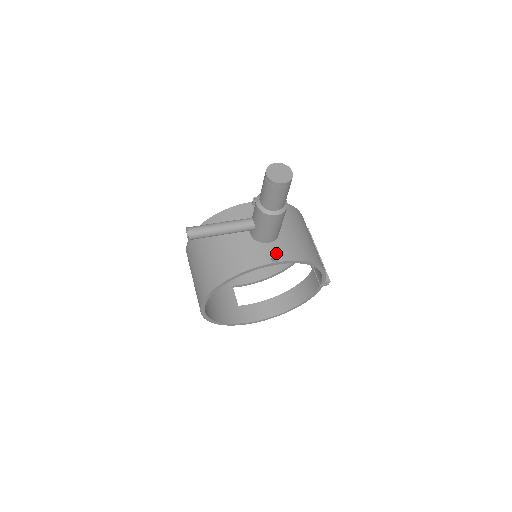
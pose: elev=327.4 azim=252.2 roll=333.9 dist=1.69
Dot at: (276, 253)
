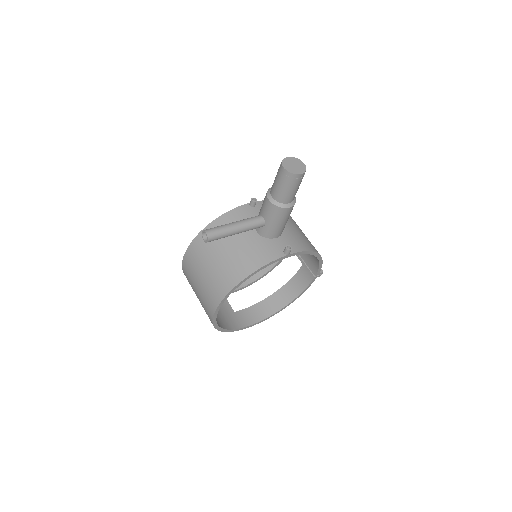
Dot at: (288, 245)
